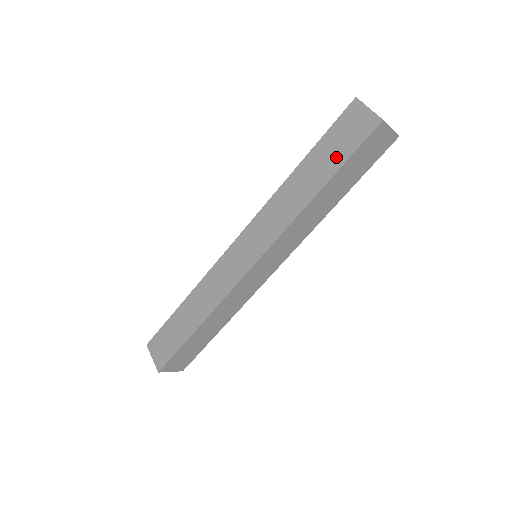
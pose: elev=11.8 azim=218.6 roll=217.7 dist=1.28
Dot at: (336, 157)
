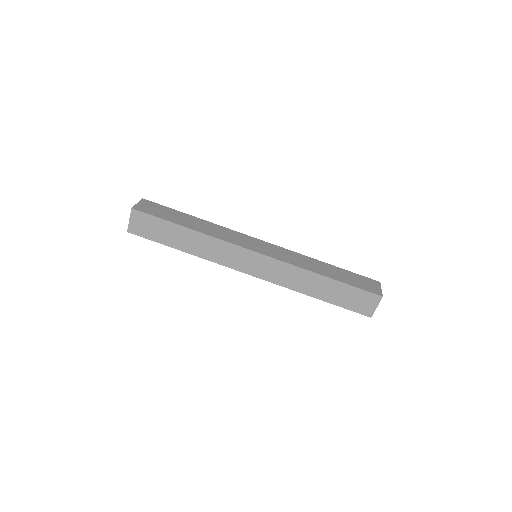
Dot at: (348, 280)
